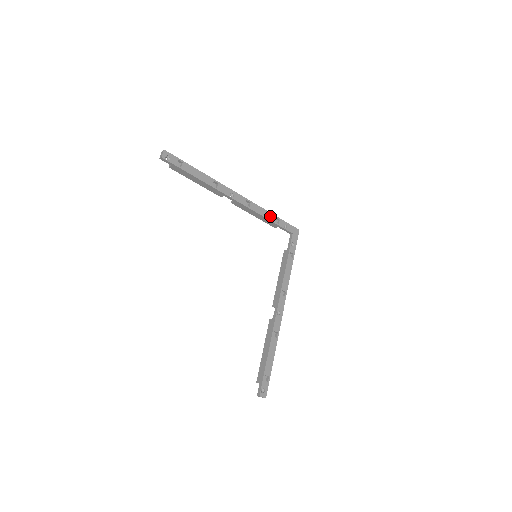
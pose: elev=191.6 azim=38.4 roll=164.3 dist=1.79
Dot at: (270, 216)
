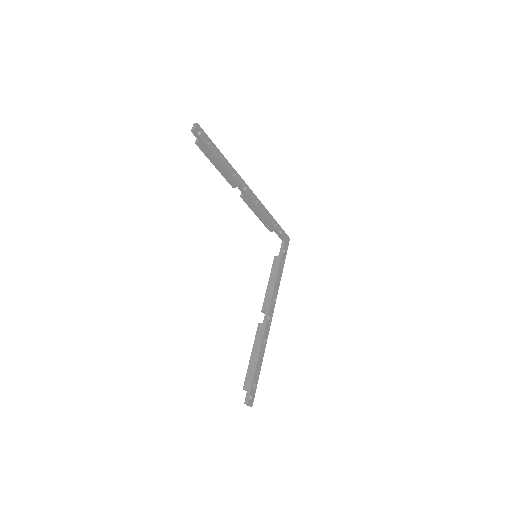
Dot at: (271, 218)
